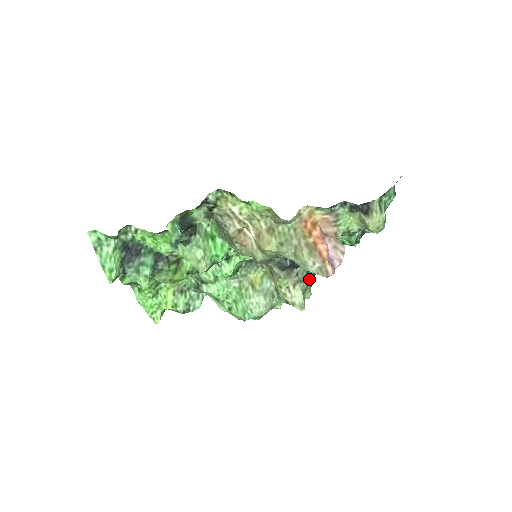
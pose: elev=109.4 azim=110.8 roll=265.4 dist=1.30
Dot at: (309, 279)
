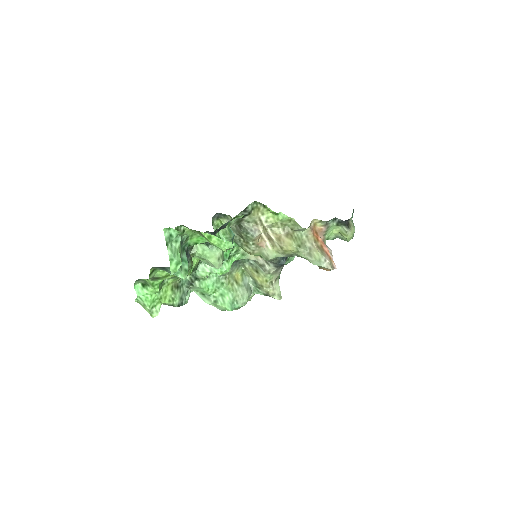
Dot at: occluded
